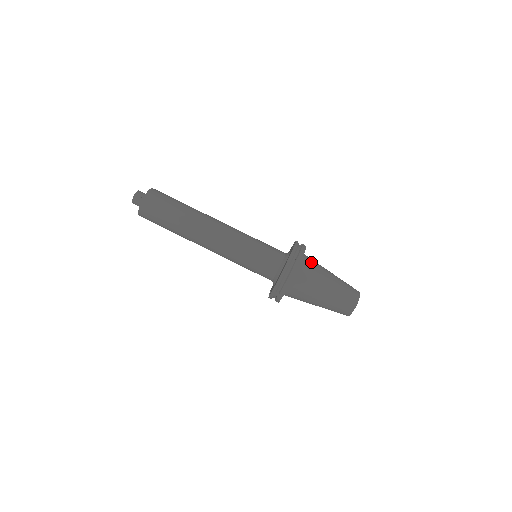
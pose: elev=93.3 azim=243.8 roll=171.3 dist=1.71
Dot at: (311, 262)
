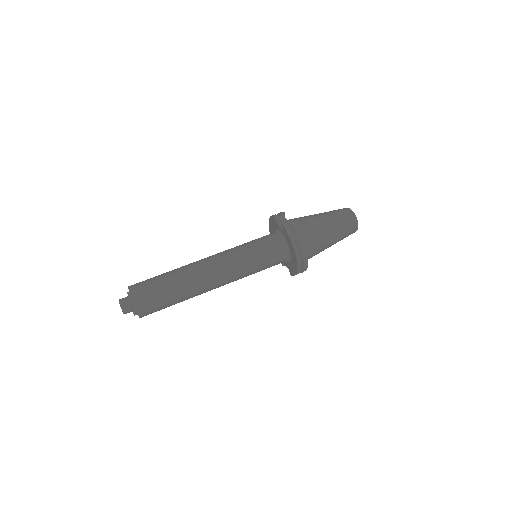
Dot at: (304, 227)
